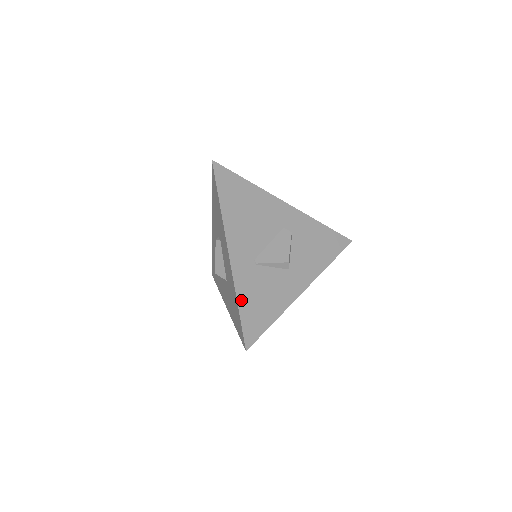
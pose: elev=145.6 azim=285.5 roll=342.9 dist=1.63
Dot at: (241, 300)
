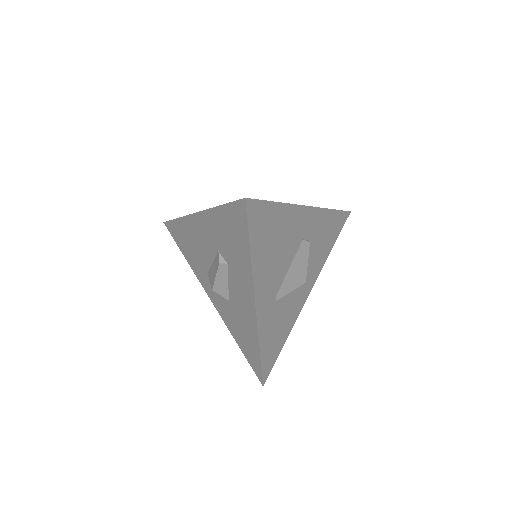
Dot at: (263, 346)
